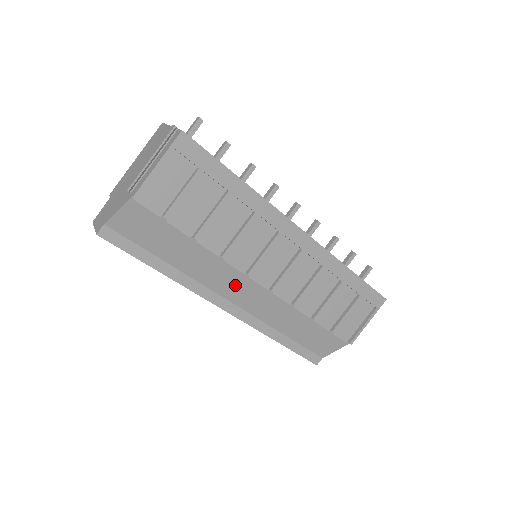
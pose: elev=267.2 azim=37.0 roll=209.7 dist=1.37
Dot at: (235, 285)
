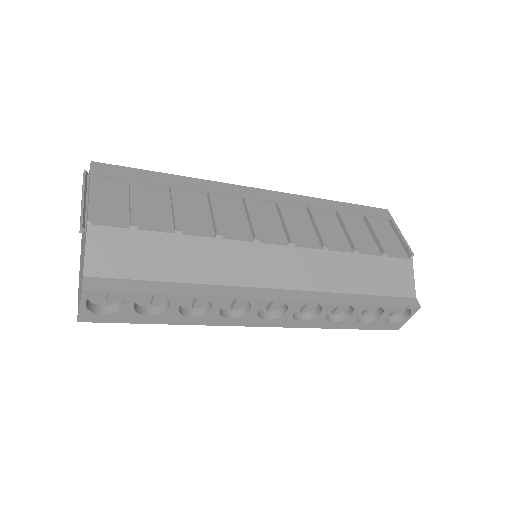
Dot at: (259, 263)
